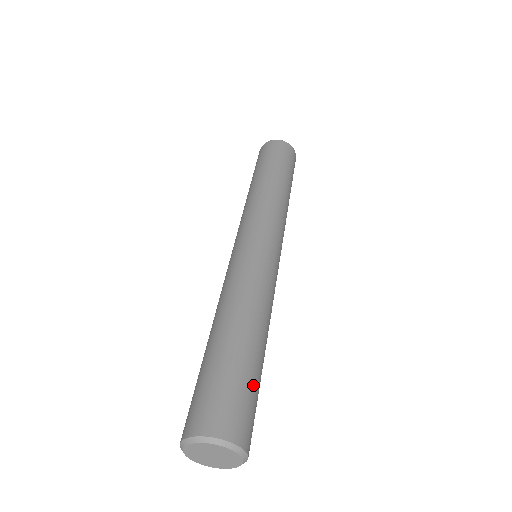
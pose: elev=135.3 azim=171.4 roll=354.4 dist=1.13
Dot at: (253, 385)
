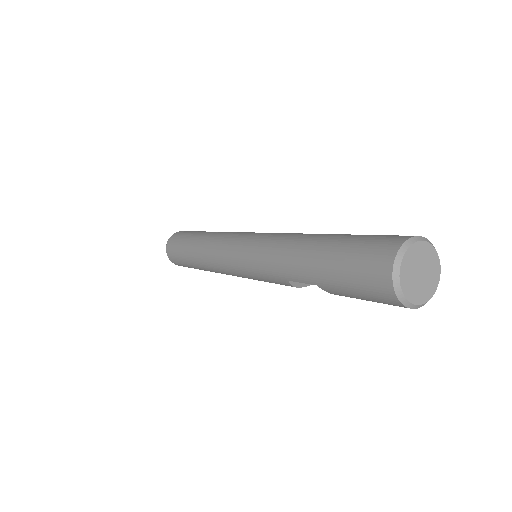
Dot at: occluded
